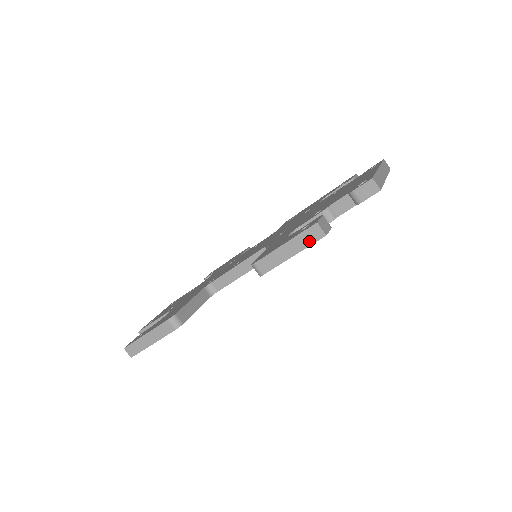
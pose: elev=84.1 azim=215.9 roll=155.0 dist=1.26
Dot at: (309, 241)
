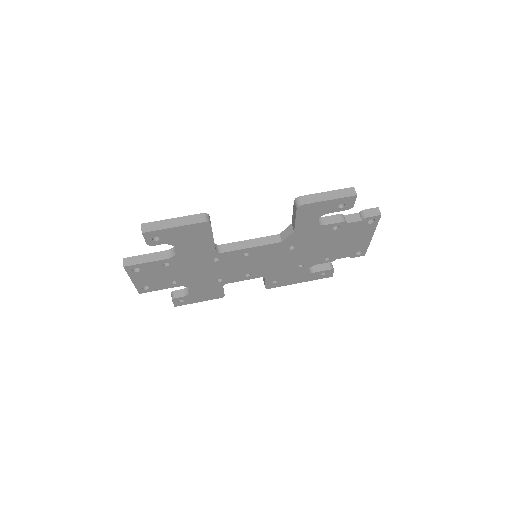
Dot at: (345, 195)
